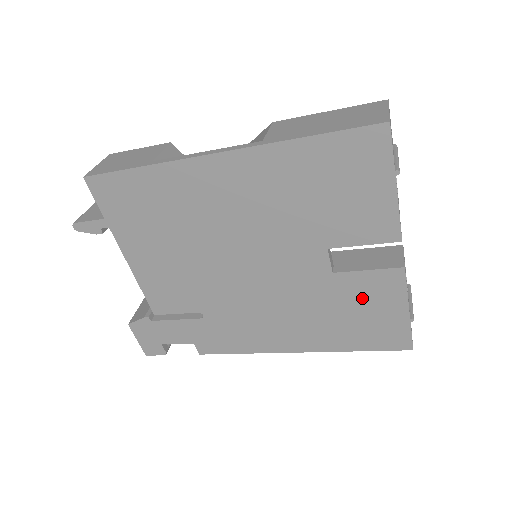
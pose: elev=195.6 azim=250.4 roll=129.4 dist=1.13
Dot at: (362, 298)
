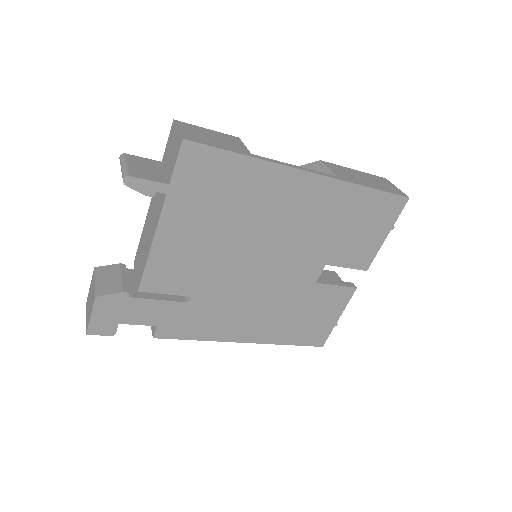
Dot at: (320, 305)
